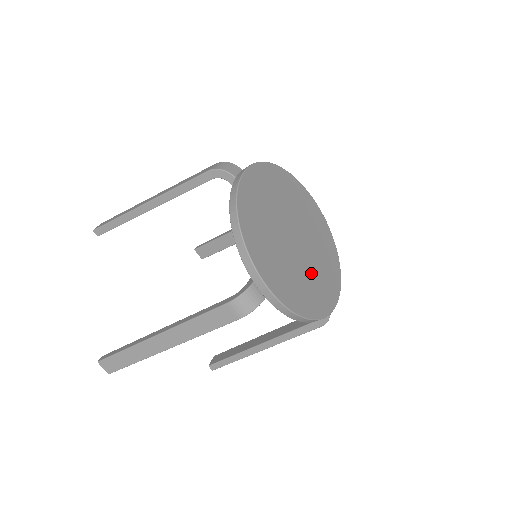
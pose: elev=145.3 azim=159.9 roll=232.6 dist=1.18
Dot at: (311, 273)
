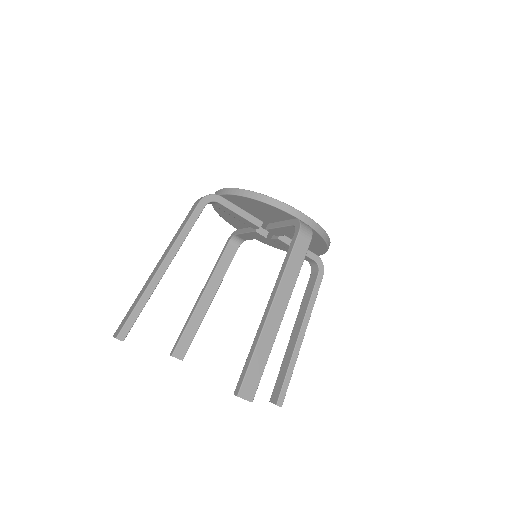
Dot at: occluded
